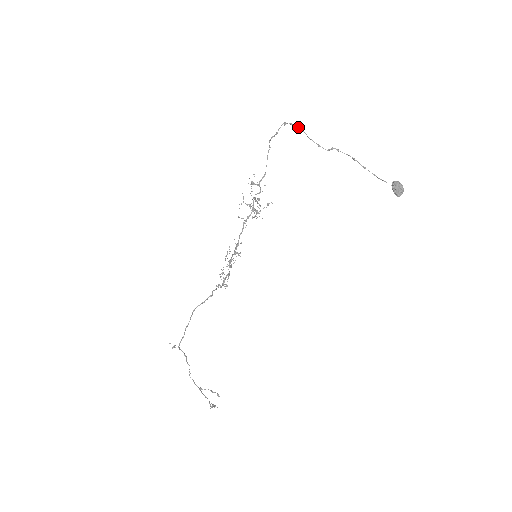
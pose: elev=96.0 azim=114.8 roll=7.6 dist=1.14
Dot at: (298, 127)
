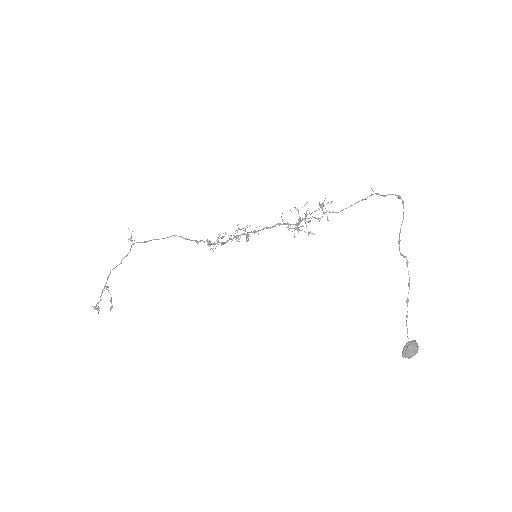
Dot at: occluded
